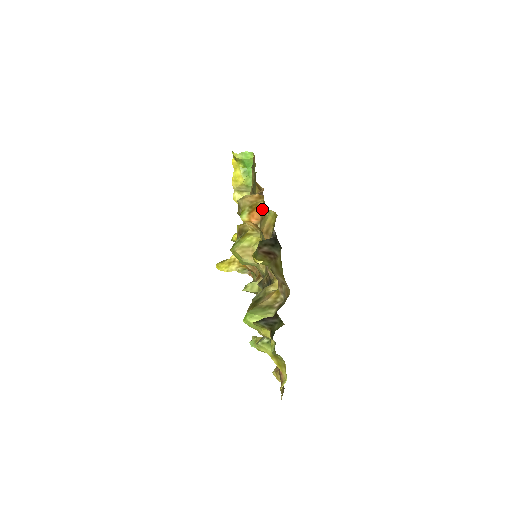
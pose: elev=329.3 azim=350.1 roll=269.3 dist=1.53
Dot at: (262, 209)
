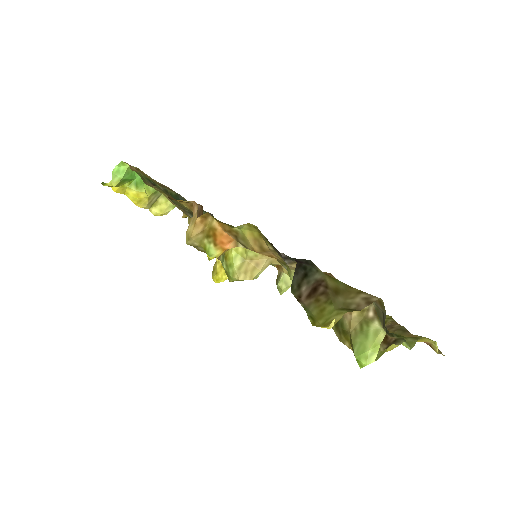
Dot at: (224, 229)
